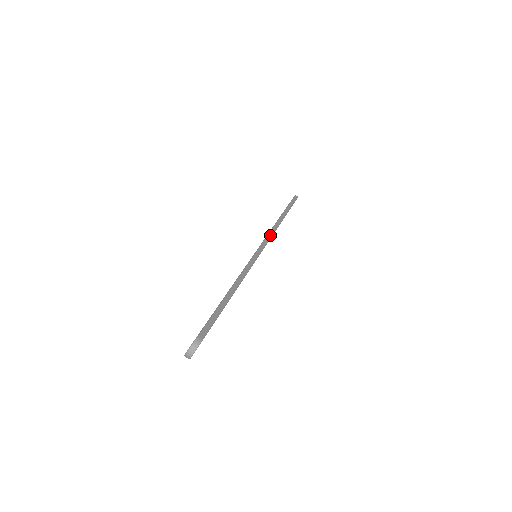
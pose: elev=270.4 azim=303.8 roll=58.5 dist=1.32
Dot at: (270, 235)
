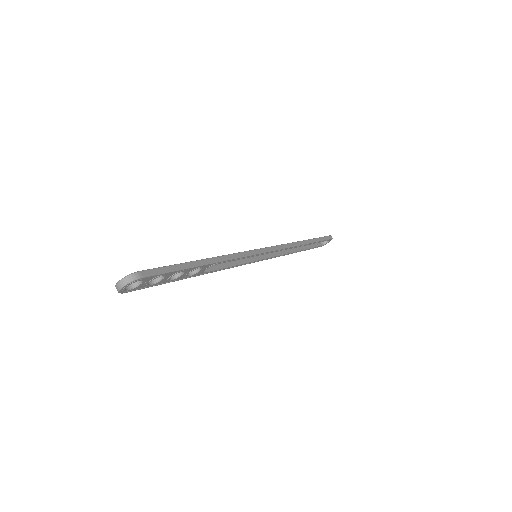
Dot at: (282, 246)
